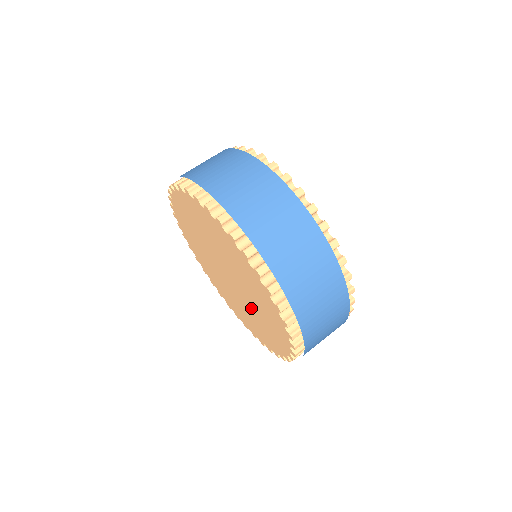
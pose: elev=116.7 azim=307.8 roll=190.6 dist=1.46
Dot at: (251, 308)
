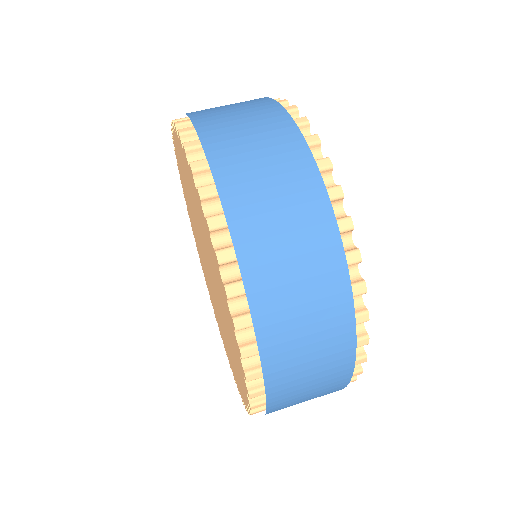
Dot at: (222, 314)
